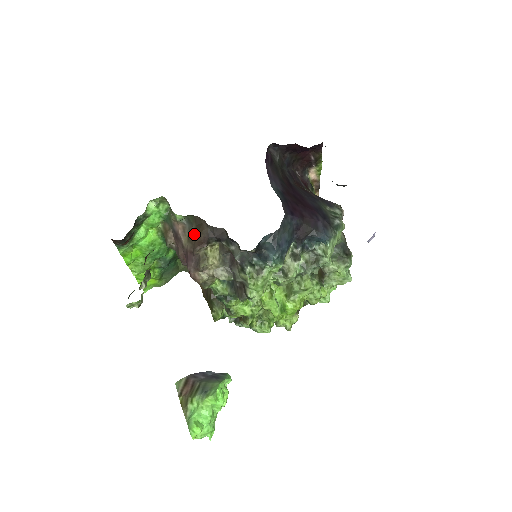
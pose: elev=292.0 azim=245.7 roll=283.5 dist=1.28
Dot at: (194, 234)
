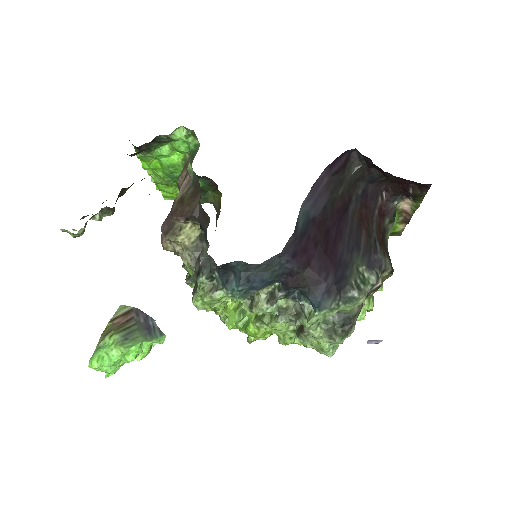
Dot at: (184, 199)
